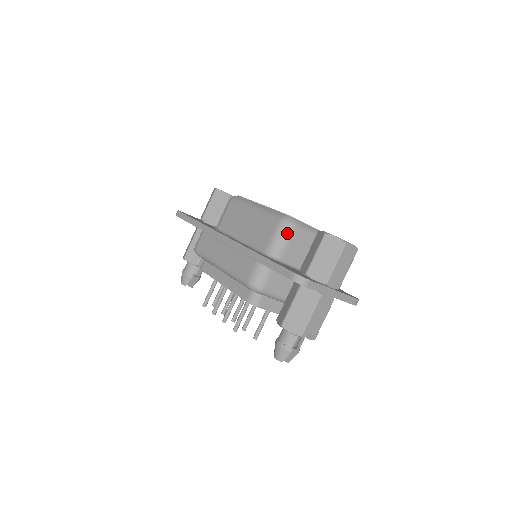
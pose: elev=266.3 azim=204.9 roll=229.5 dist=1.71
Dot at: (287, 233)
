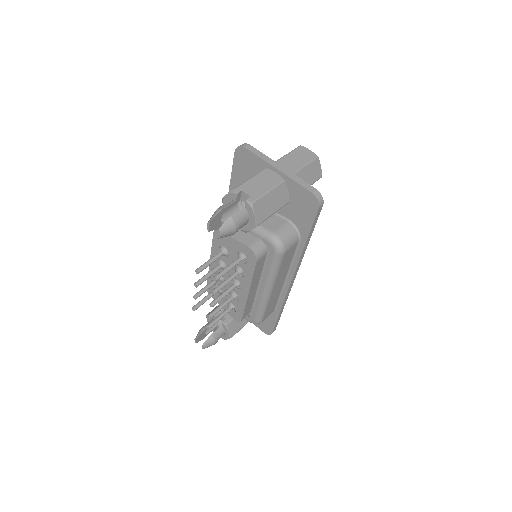
Dot at: occluded
